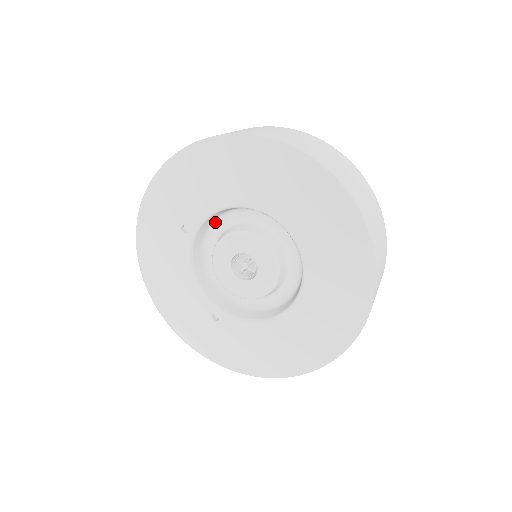
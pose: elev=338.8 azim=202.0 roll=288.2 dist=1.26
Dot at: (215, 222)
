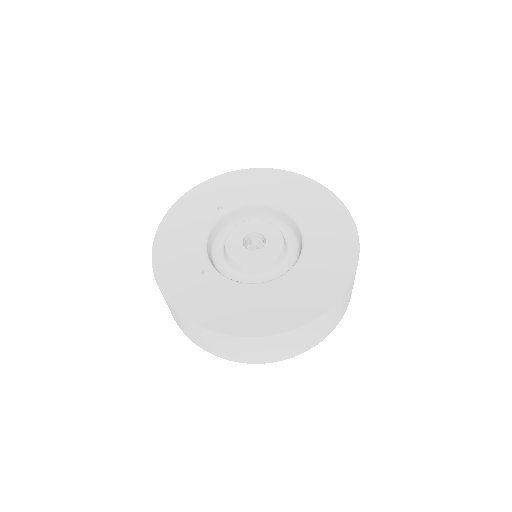
Dot at: (240, 220)
